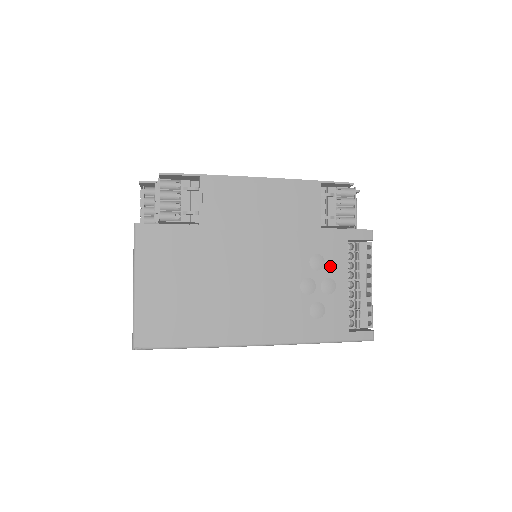
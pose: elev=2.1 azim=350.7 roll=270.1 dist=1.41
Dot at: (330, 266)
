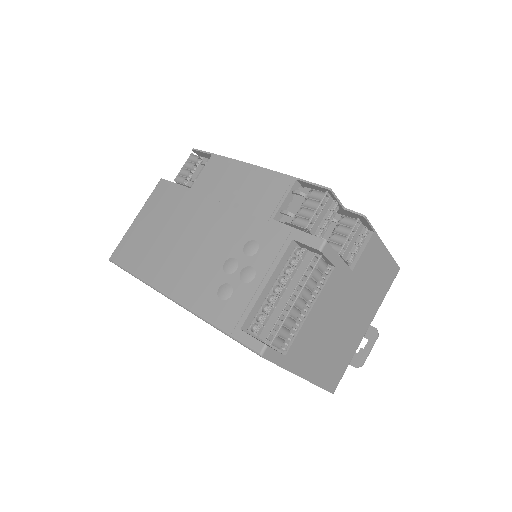
Dot at: (260, 257)
